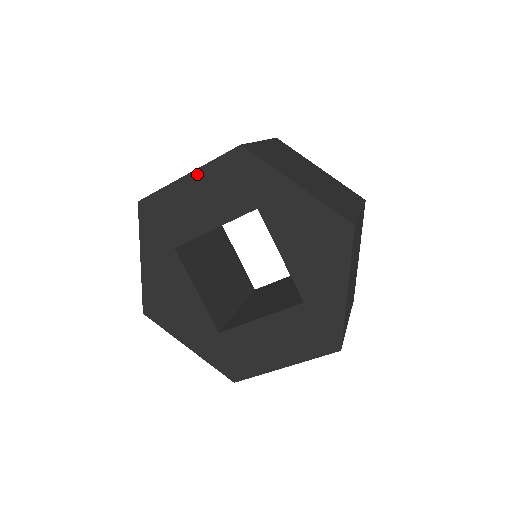
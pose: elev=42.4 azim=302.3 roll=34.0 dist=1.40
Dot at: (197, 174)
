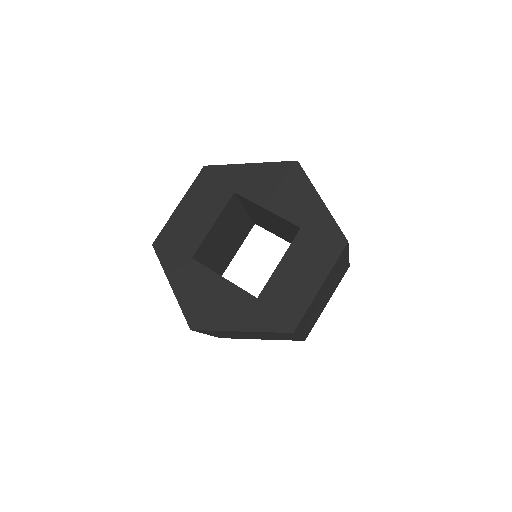
Dot at: (185, 199)
